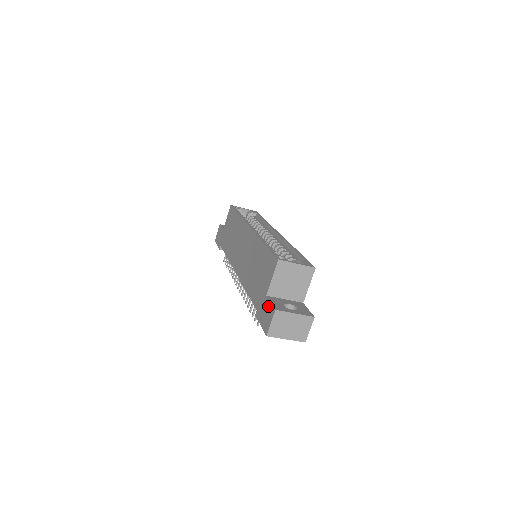
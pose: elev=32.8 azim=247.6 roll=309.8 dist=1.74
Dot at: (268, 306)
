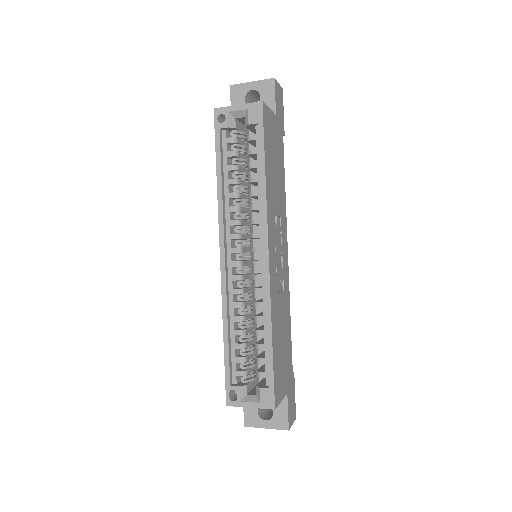
Dot at: occluded
